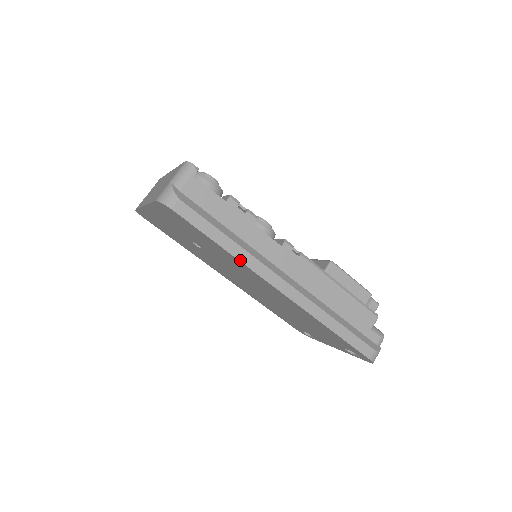
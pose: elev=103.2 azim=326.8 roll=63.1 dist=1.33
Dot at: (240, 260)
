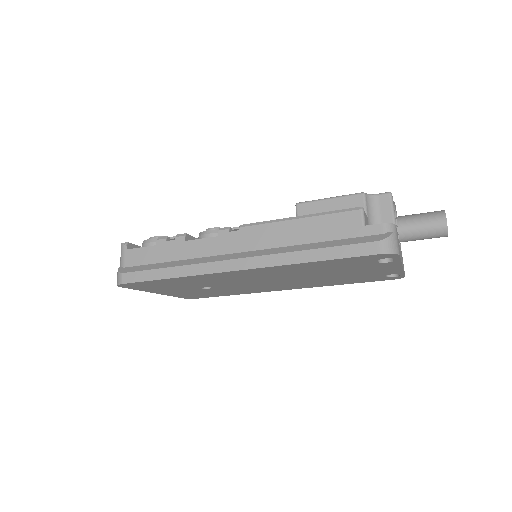
Dot at: (188, 275)
